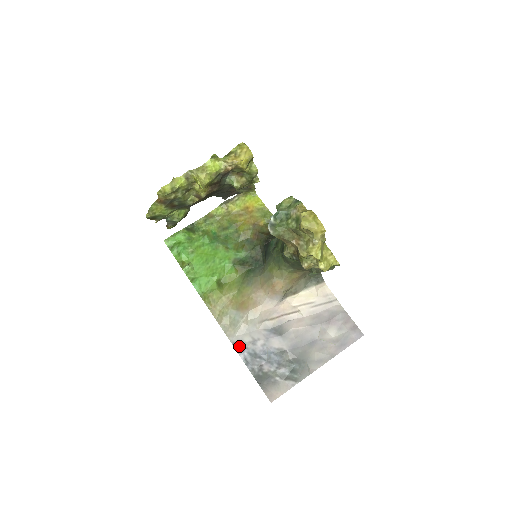
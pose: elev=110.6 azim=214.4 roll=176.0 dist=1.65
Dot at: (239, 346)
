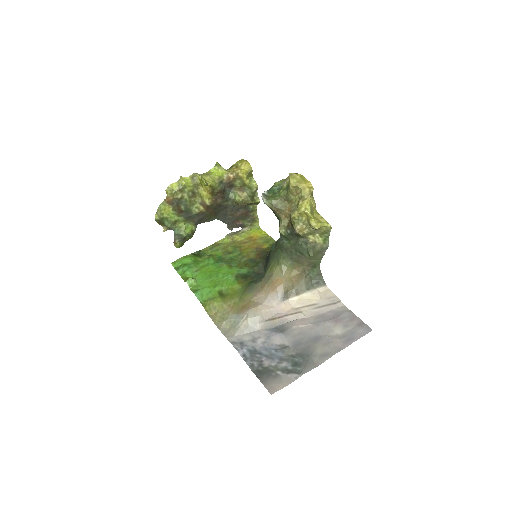
Dot at: (238, 344)
